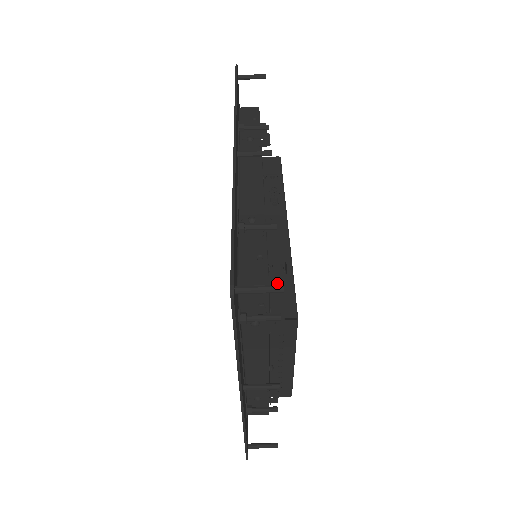
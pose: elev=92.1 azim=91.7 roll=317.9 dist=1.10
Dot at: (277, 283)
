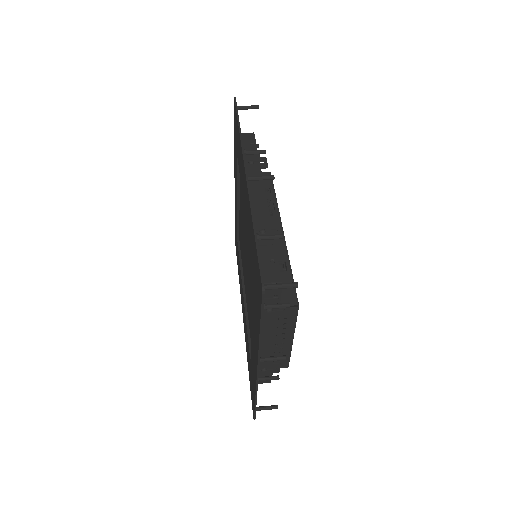
Dot at: occluded
